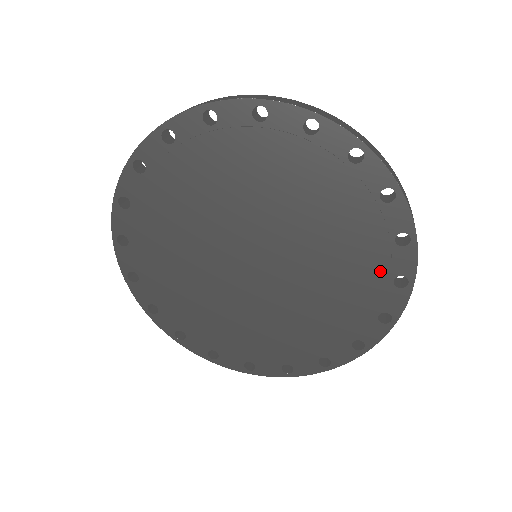
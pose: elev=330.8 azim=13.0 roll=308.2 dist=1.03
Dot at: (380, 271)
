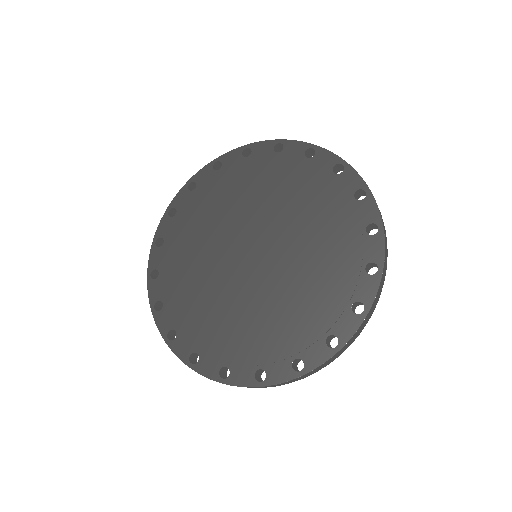
Dot at: (320, 177)
